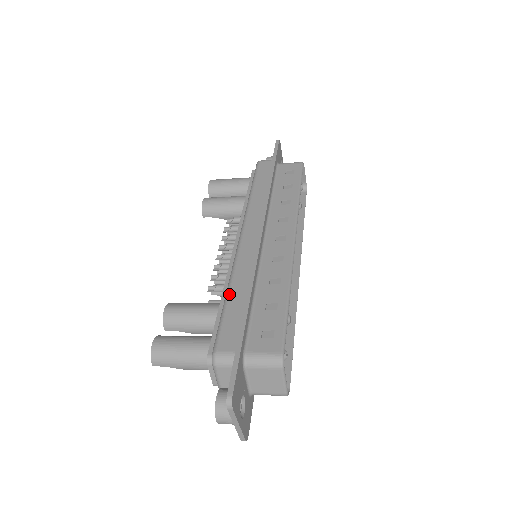
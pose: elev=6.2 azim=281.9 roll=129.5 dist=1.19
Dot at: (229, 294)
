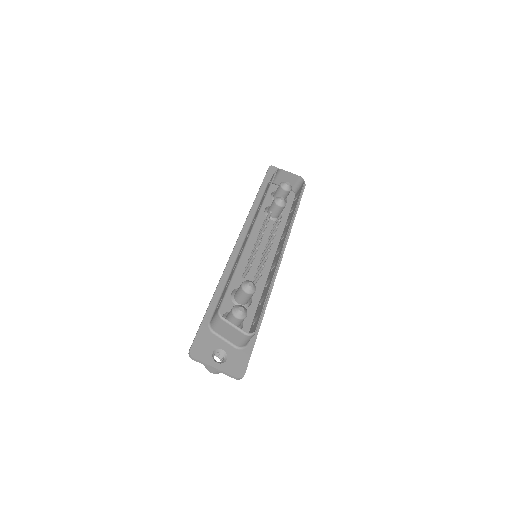
Dot at: occluded
